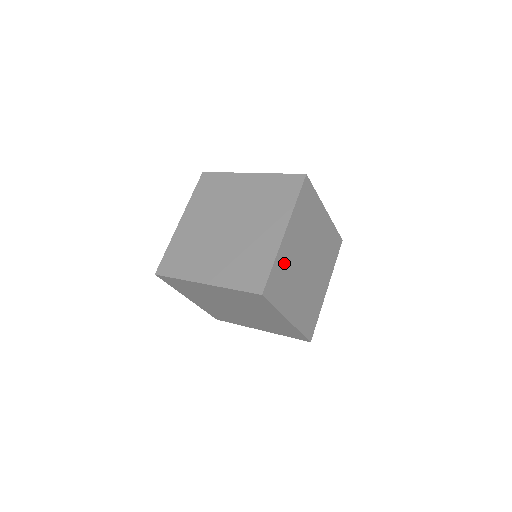
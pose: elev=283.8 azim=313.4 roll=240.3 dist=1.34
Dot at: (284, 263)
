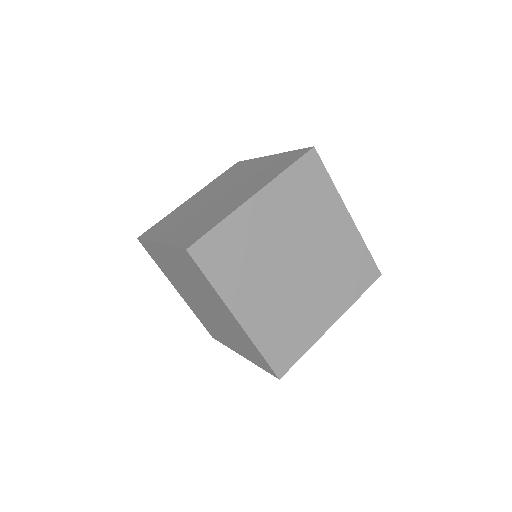
Dot at: occluded
